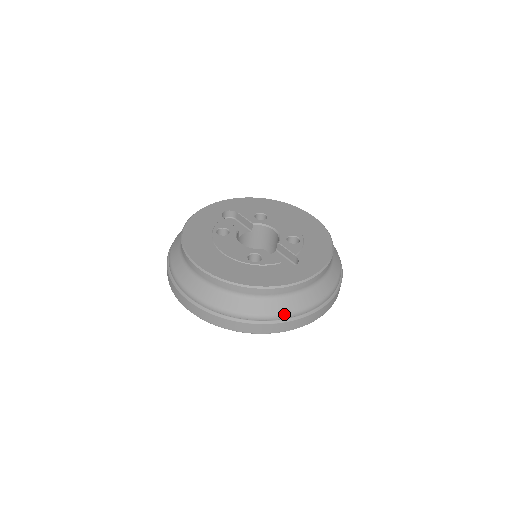
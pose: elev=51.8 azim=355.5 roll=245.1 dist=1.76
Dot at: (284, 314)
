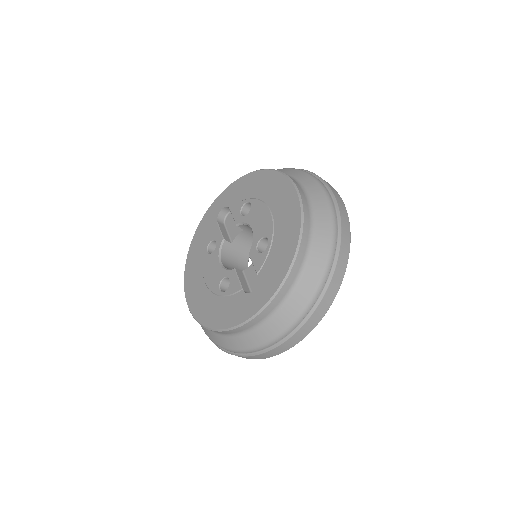
Dot at: (255, 348)
